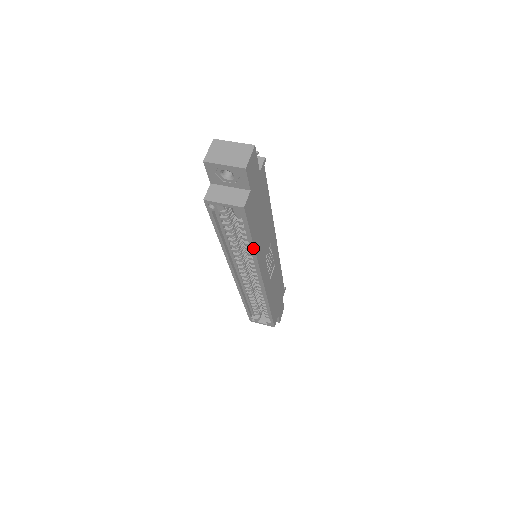
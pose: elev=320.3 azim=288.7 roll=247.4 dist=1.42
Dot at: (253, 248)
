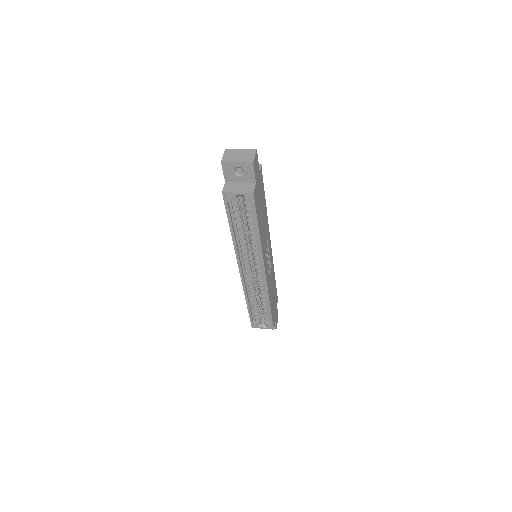
Dot at: (258, 235)
